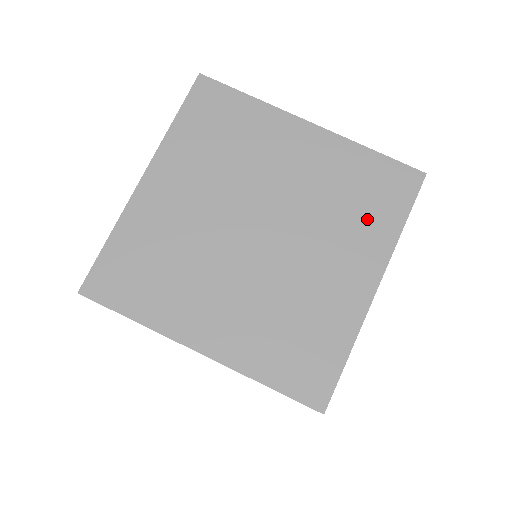
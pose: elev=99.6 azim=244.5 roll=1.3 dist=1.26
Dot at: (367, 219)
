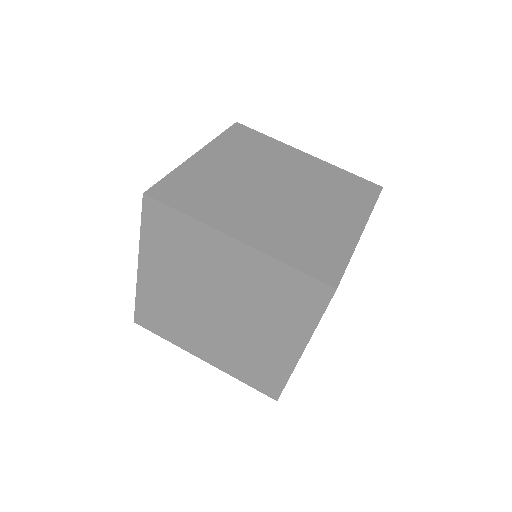
Dot at: (350, 198)
